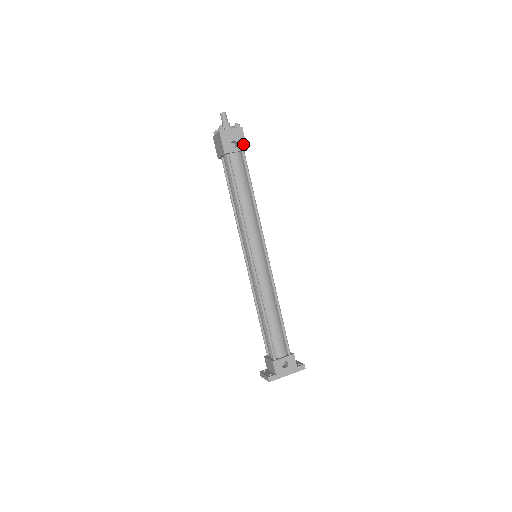
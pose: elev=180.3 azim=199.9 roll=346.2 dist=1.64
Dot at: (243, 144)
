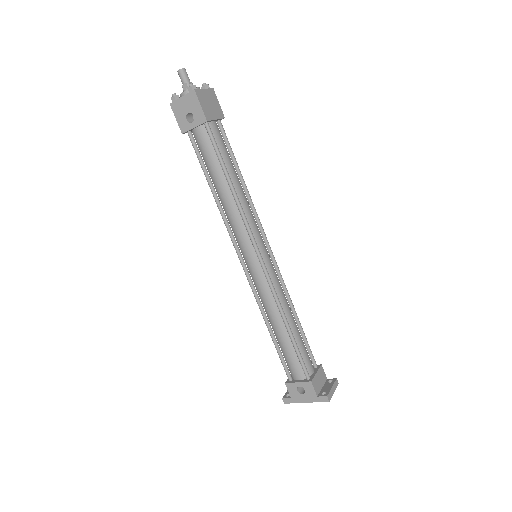
Dot at: (200, 114)
